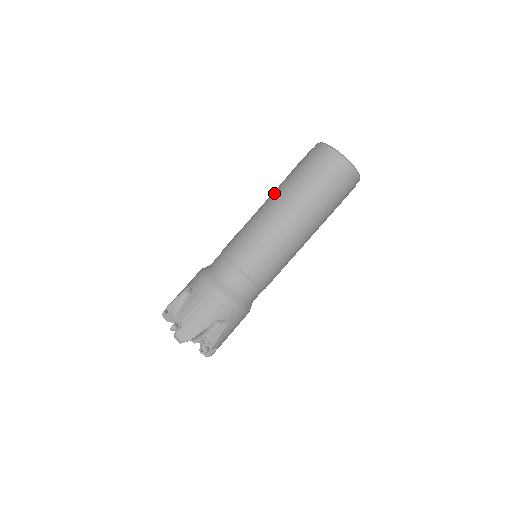
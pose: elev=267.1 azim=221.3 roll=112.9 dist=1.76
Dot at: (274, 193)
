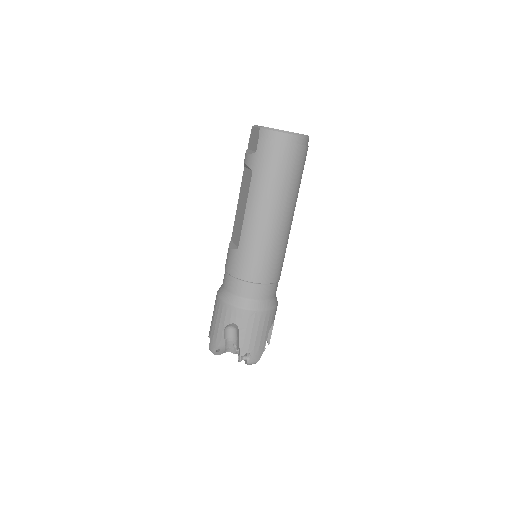
Dot at: (252, 202)
